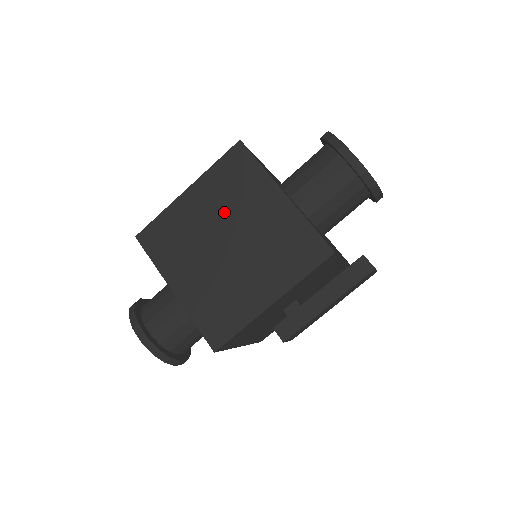
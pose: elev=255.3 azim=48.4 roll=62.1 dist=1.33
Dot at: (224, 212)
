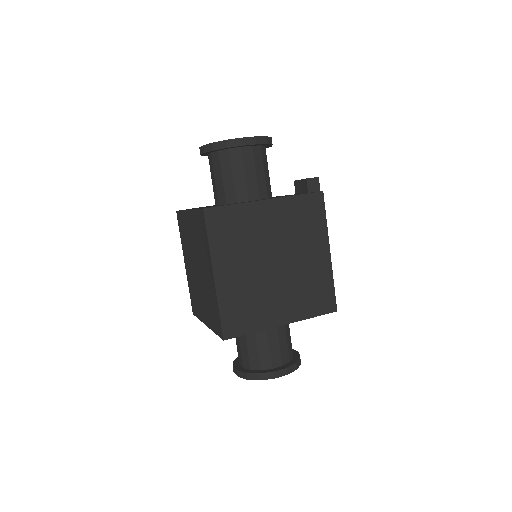
Dot at: (251, 253)
